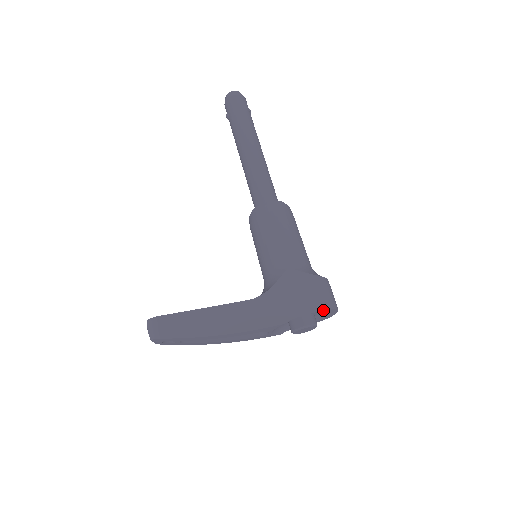
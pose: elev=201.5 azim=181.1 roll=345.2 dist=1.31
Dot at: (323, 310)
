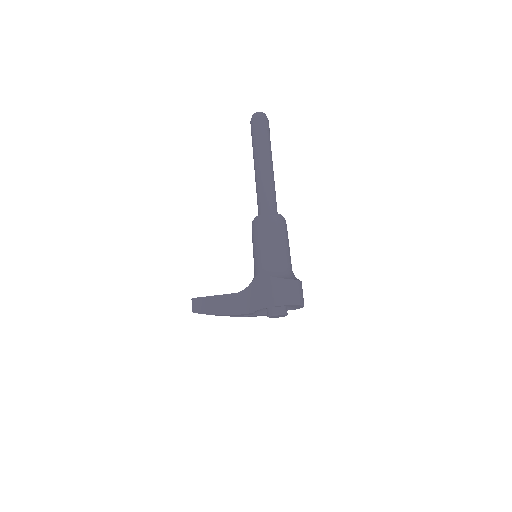
Dot at: (276, 306)
